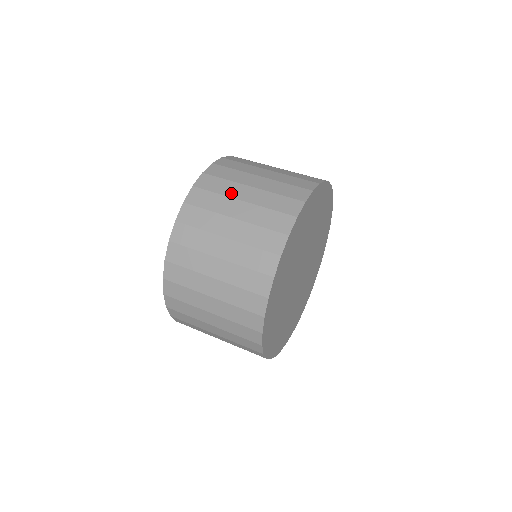
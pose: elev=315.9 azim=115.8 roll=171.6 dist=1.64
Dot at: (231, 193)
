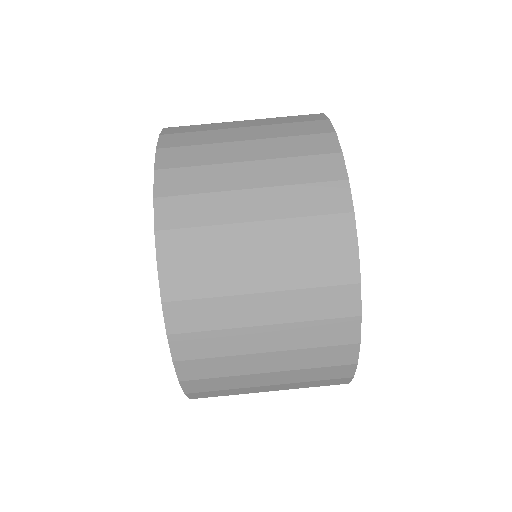
Dot at: (224, 184)
